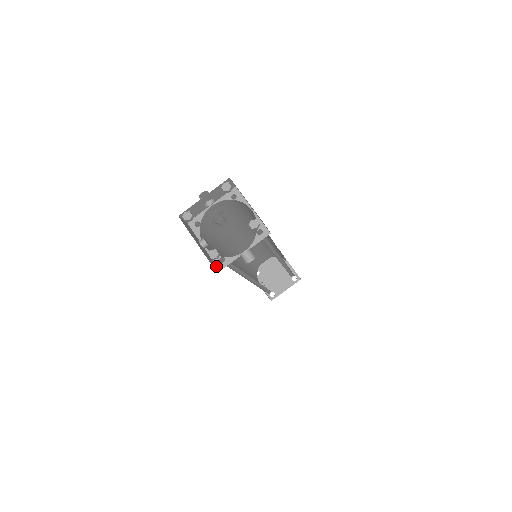
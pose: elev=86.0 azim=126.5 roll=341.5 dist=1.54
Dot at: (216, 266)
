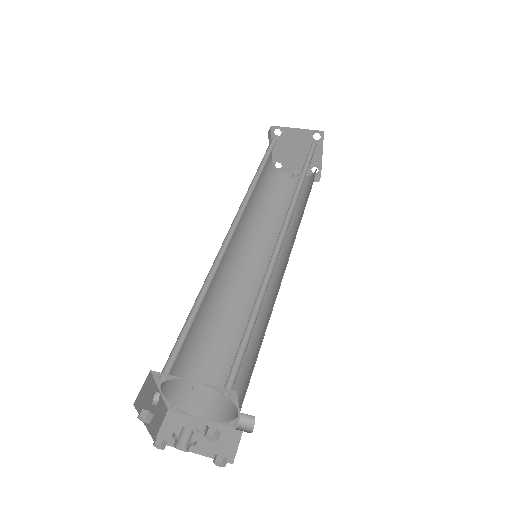
Dot at: (235, 433)
